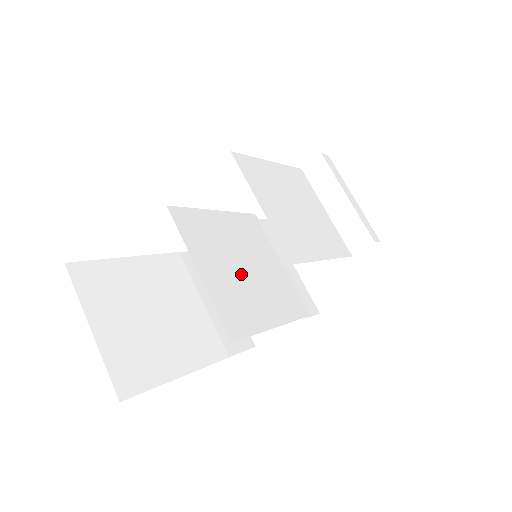
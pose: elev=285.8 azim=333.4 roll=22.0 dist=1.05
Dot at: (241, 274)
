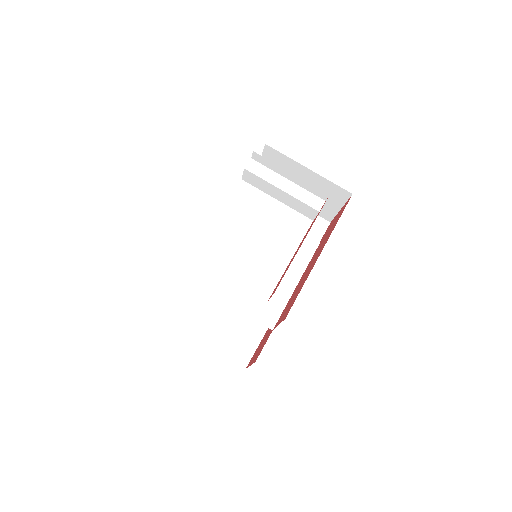
Dot at: occluded
